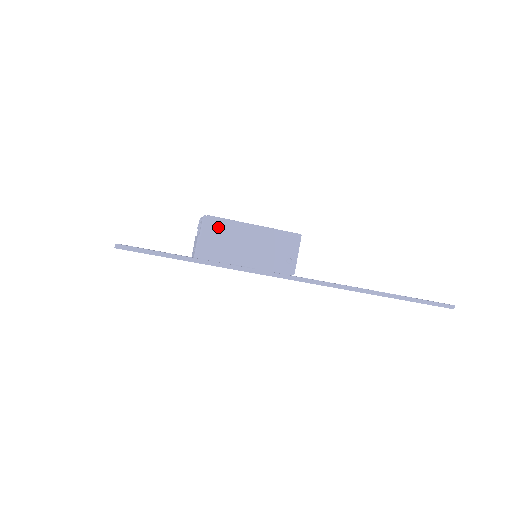
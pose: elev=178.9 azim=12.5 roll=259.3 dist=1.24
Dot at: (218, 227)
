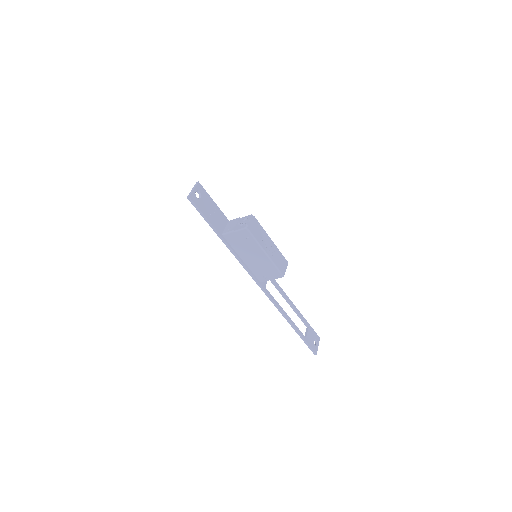
Dot at: (247, 238)
